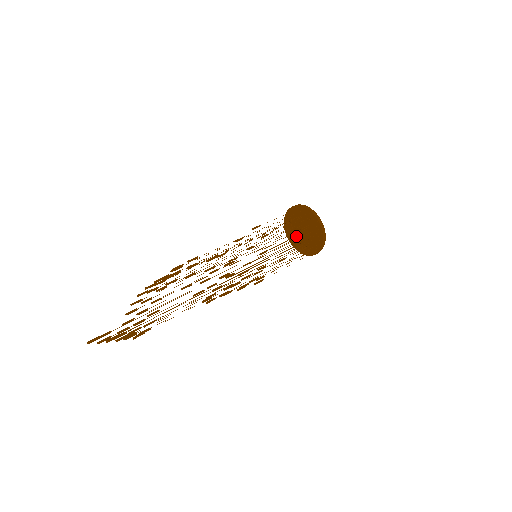
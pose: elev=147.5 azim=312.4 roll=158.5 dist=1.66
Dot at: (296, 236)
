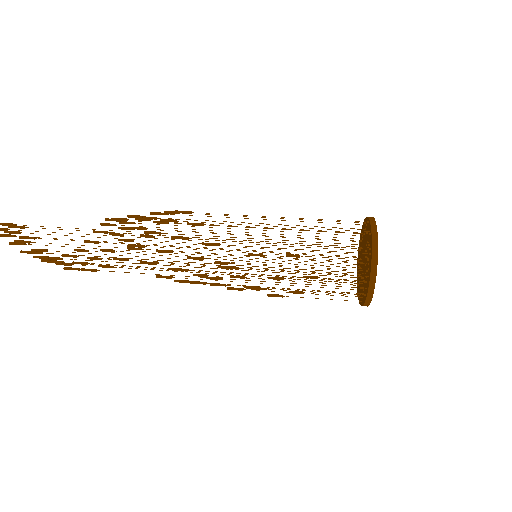
Dot at: occluded
